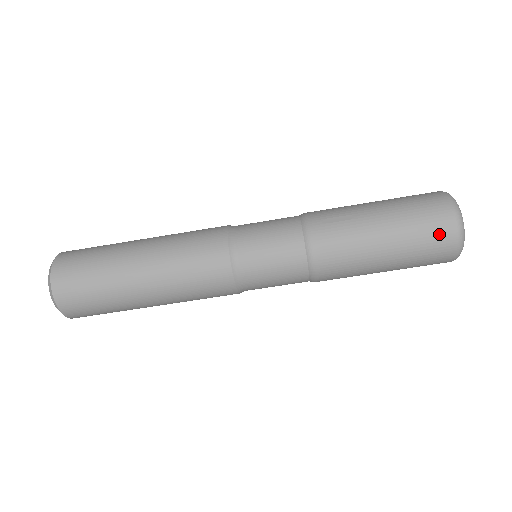
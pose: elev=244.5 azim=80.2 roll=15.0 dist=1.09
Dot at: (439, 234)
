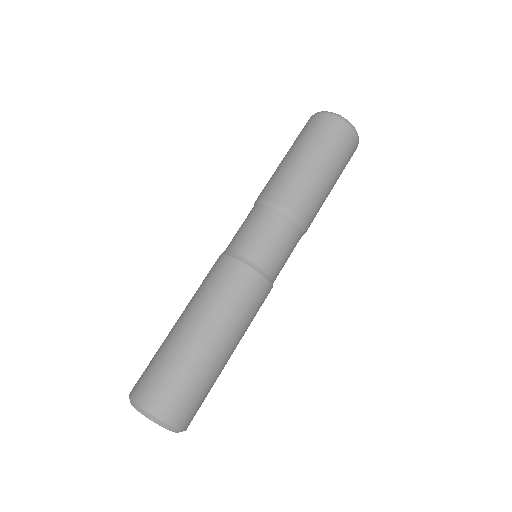
Dot at: (321, 124)
